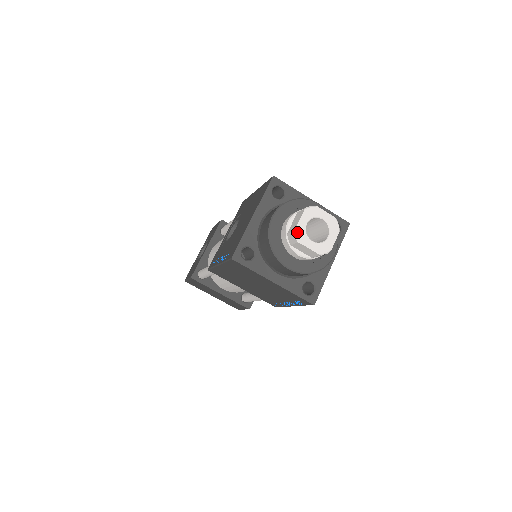
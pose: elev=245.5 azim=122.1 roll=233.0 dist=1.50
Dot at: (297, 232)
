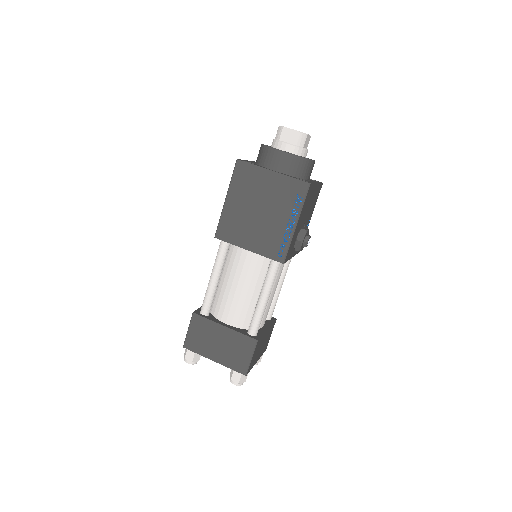
Dot at: (281, 126)
